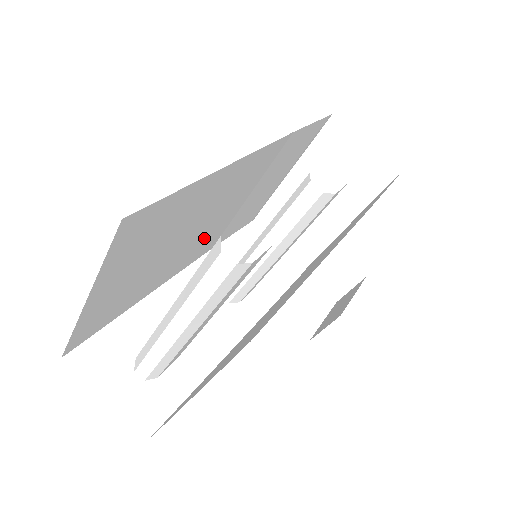
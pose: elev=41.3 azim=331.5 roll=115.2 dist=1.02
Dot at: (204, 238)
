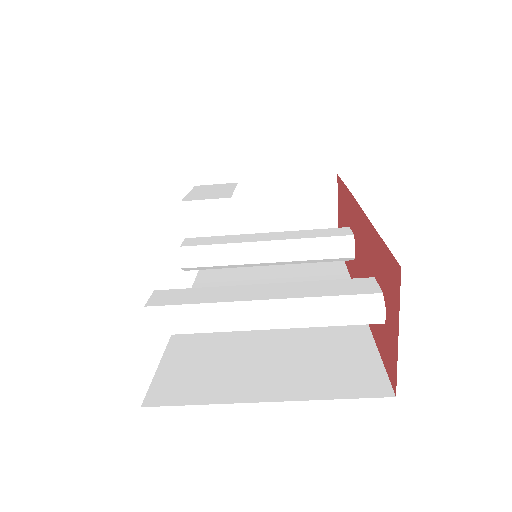
Dot at: occluded
